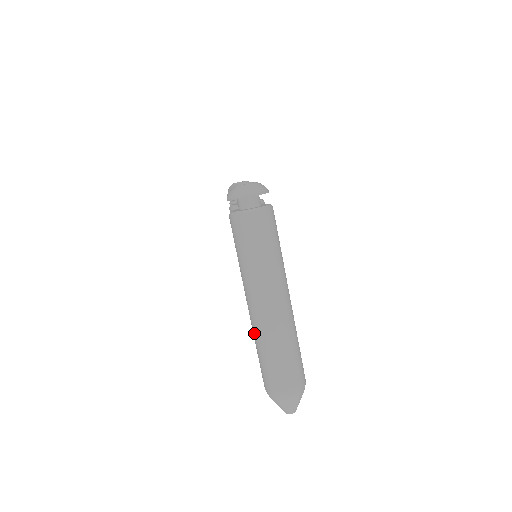
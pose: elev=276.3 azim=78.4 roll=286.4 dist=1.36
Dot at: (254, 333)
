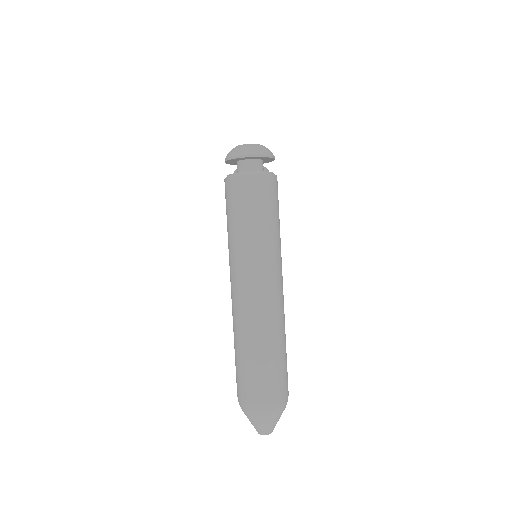
Dot at: (234, 325)
